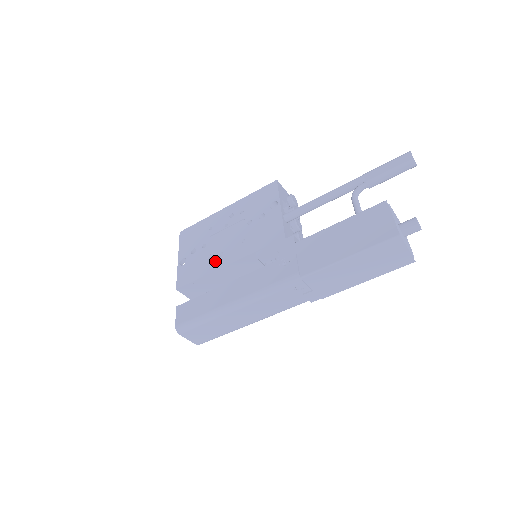
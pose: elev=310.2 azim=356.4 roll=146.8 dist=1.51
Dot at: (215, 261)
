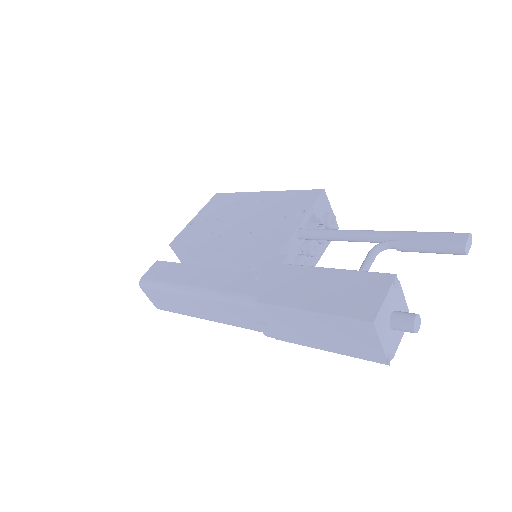
Dot at: (214, 238)
